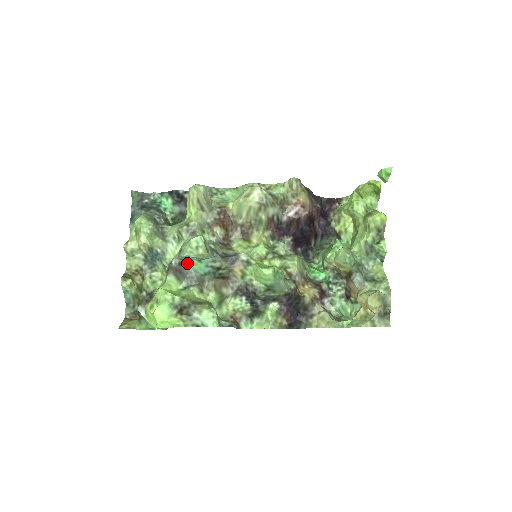
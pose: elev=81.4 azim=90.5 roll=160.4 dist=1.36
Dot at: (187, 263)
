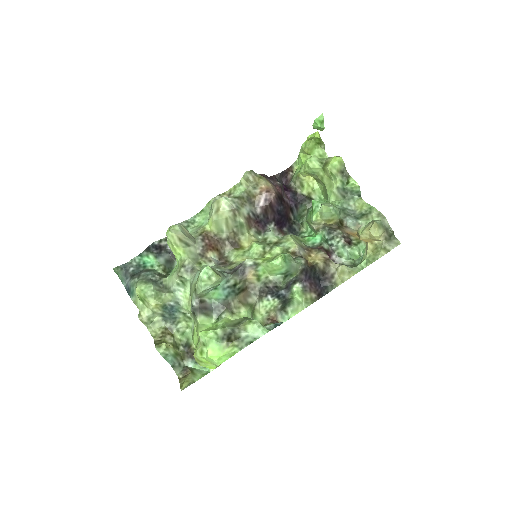
Dot at: (206, 297)
